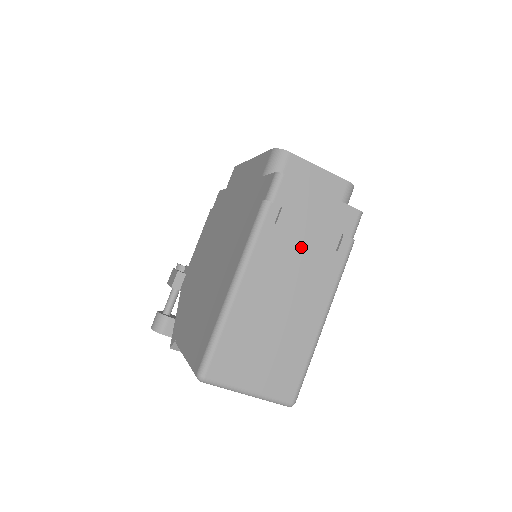
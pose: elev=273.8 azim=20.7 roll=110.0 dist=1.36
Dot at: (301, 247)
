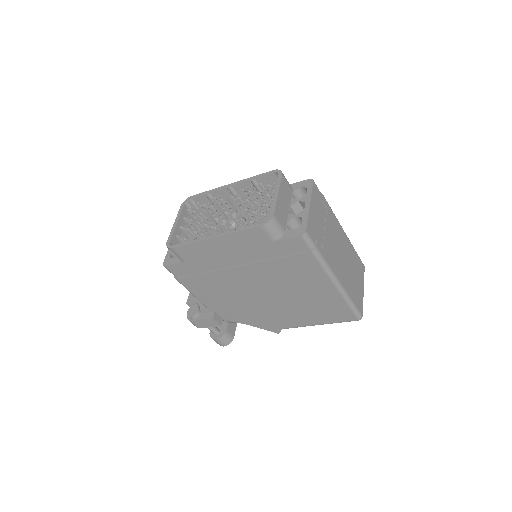
Dot at: (328, 234)
